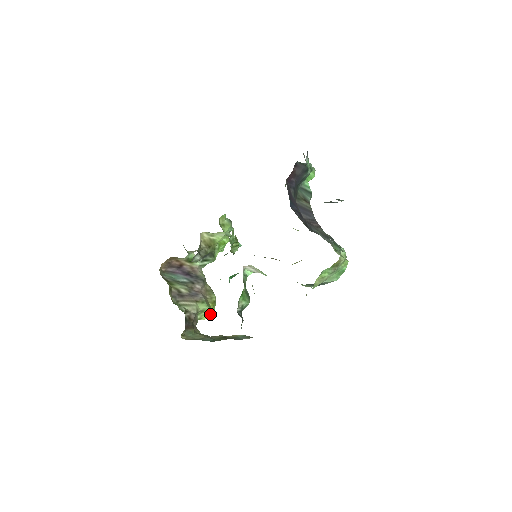
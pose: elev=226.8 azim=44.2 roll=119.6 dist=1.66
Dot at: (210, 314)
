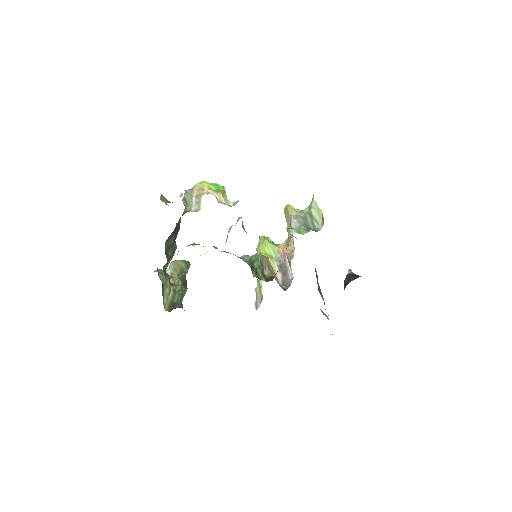
Dot at: occluded
